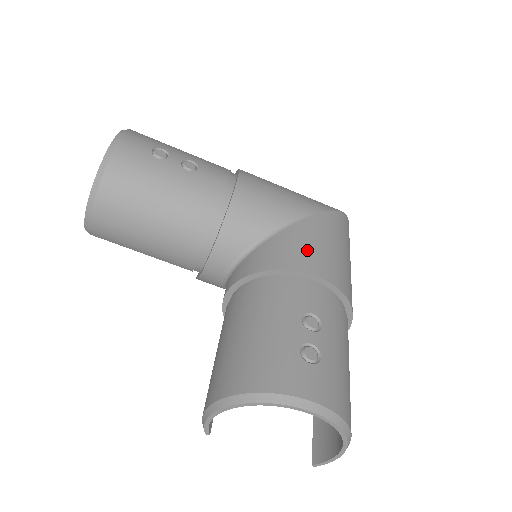
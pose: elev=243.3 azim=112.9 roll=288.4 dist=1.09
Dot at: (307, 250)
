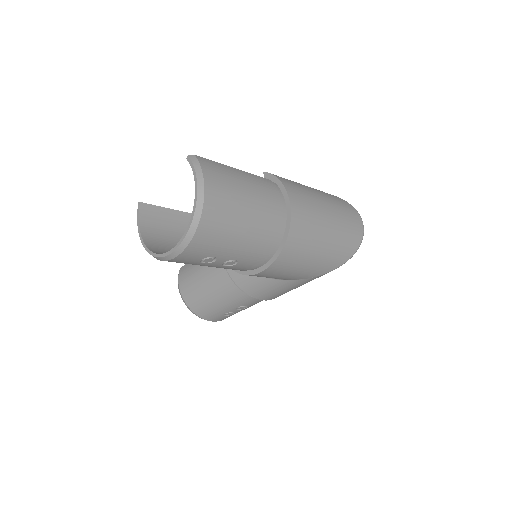
Dot at: (273, 293)
